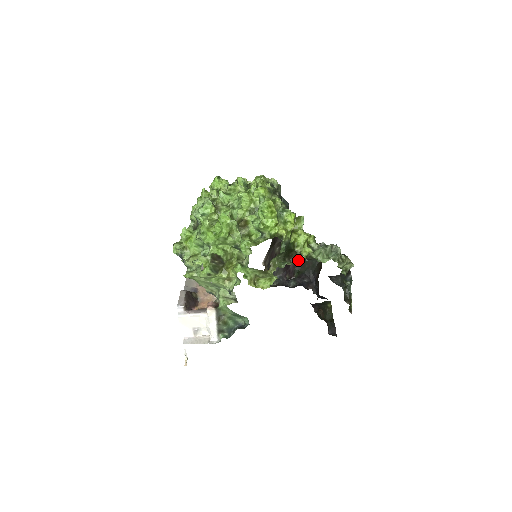
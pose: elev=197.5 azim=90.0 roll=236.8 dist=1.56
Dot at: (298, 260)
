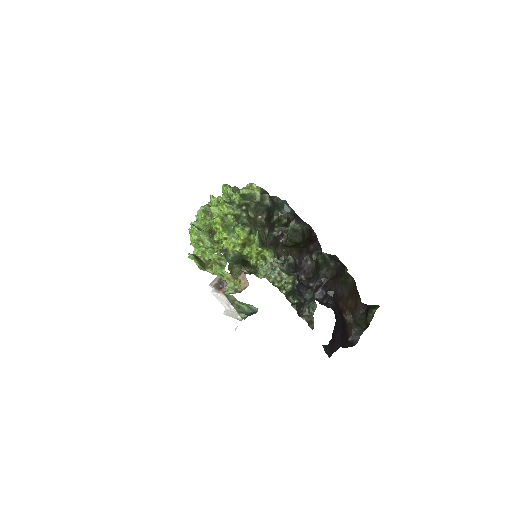
Dot at: occluded
